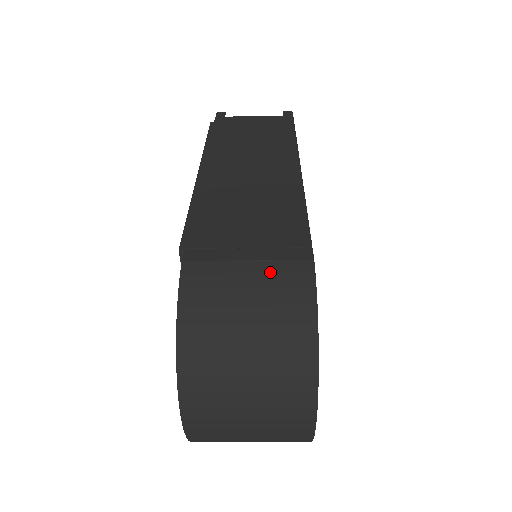
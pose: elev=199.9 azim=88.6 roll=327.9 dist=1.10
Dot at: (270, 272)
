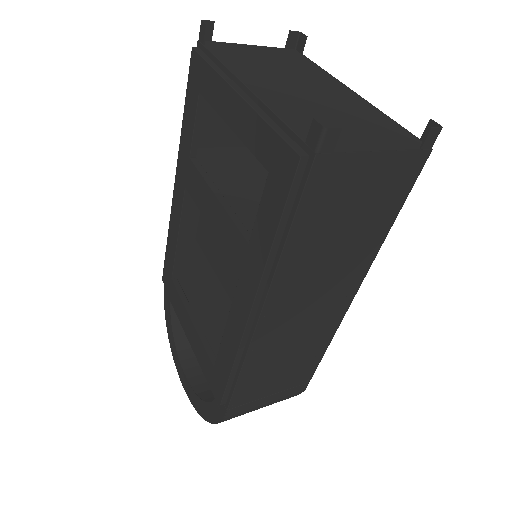
Dot at: occluded
